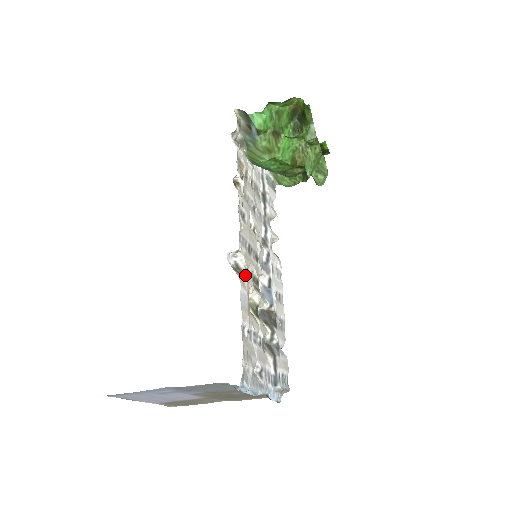
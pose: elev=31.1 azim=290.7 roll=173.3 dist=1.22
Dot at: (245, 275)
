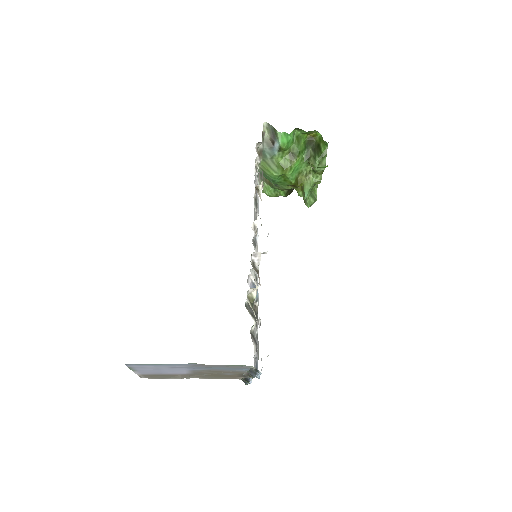
Dot at: (258, 273)
